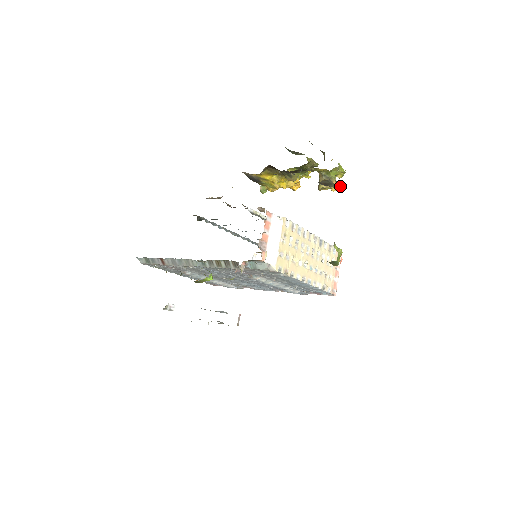
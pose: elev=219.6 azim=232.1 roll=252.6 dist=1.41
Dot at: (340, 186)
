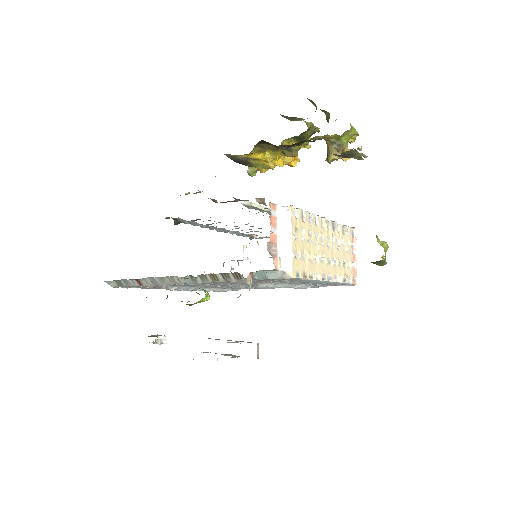
Dot at: (362, 155)
